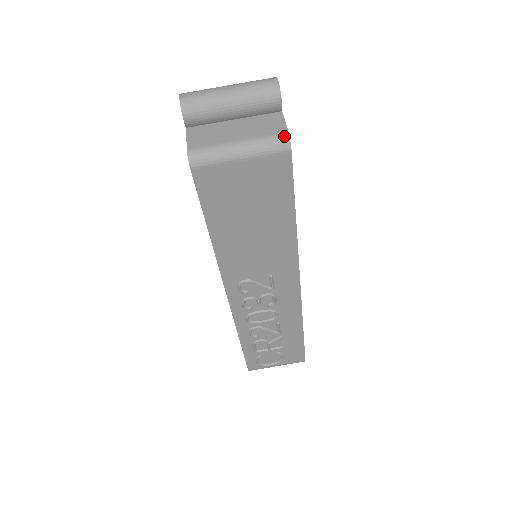
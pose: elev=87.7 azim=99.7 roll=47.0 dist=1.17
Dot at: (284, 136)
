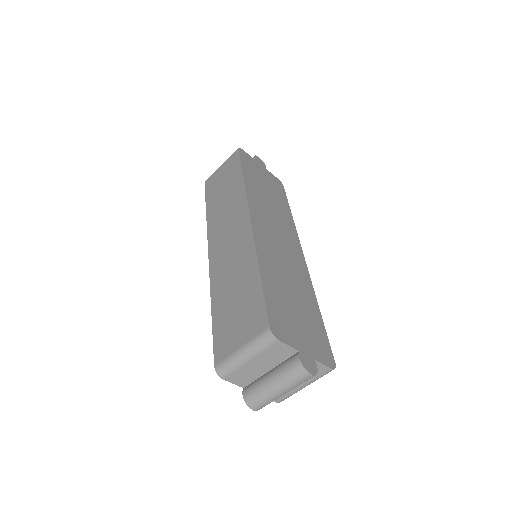
Dot at: occluded
